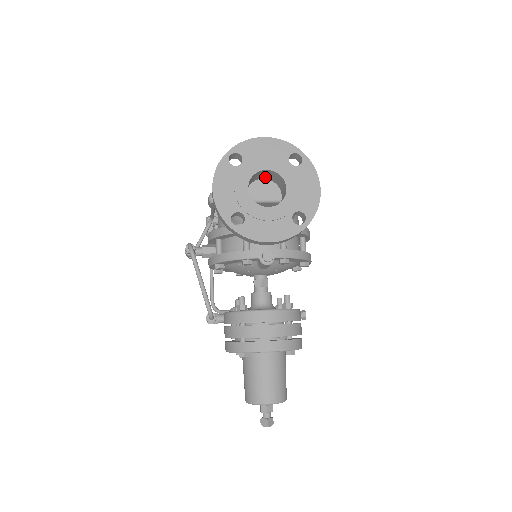
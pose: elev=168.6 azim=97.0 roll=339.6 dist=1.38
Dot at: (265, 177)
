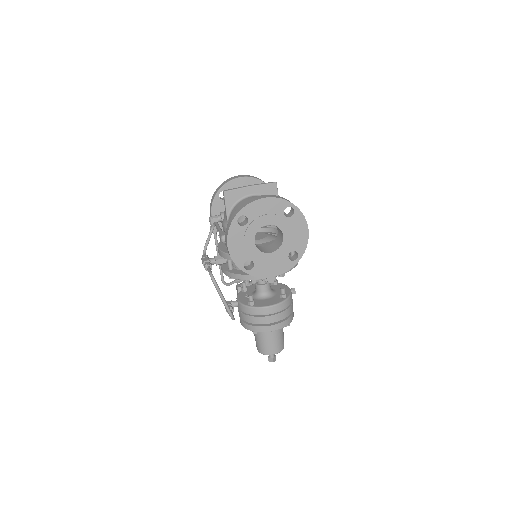
Dot at: occluded
